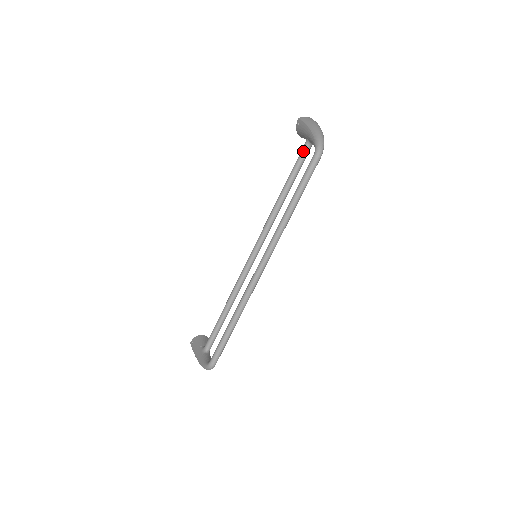
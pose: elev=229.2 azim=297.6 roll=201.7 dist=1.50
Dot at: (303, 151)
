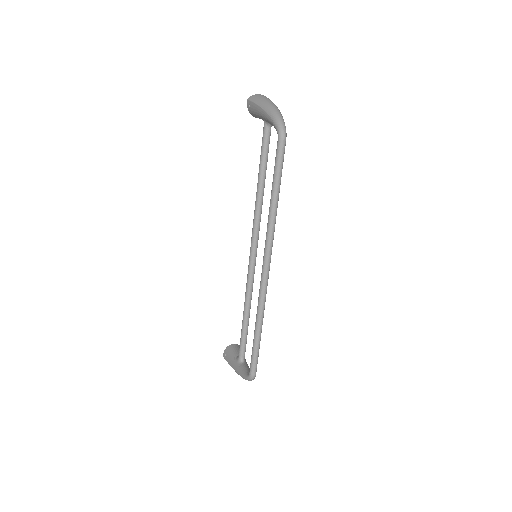
Dot at: (265, 134)
